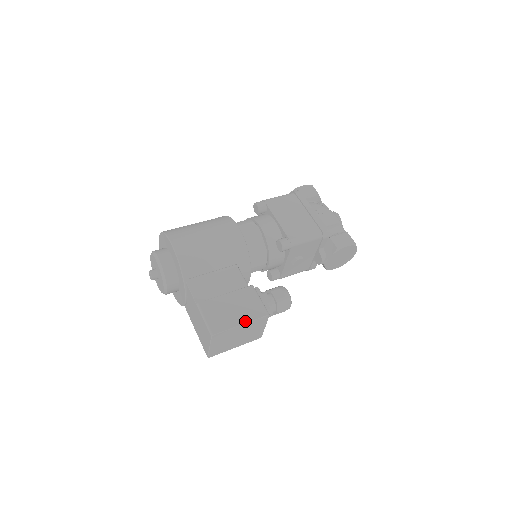
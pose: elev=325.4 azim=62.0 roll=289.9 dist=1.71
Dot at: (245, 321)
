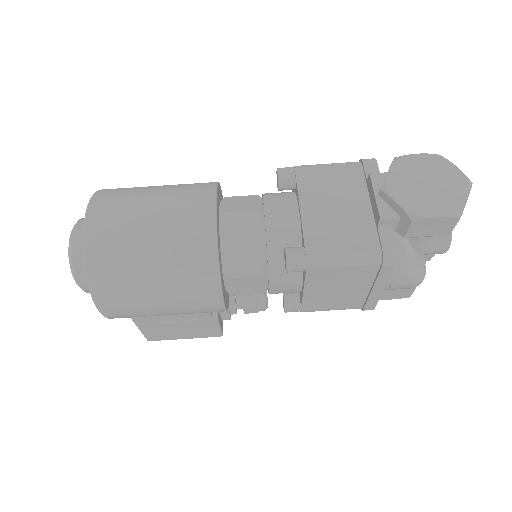
Dot at: (190, 338)
